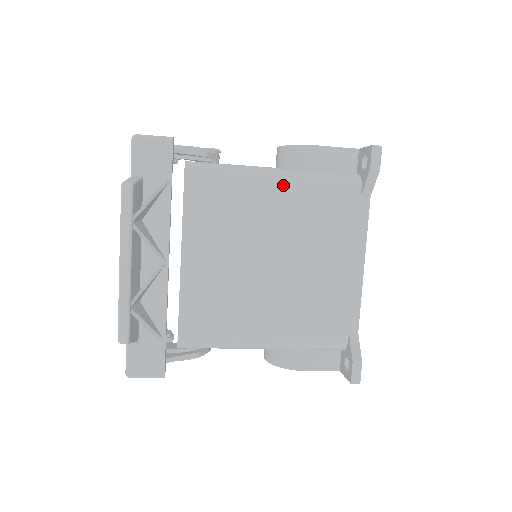
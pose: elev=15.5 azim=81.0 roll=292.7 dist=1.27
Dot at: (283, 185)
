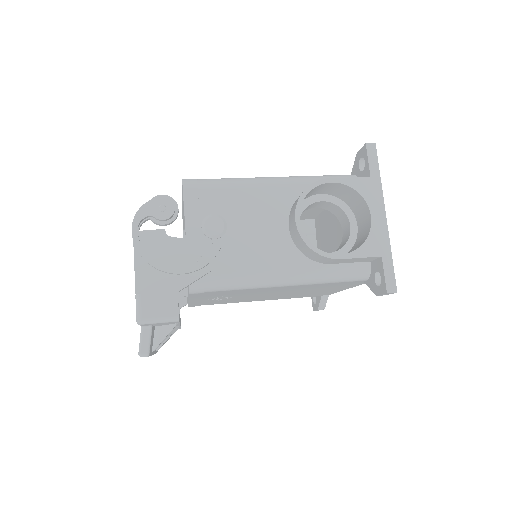
Dot at: (288, 286)
